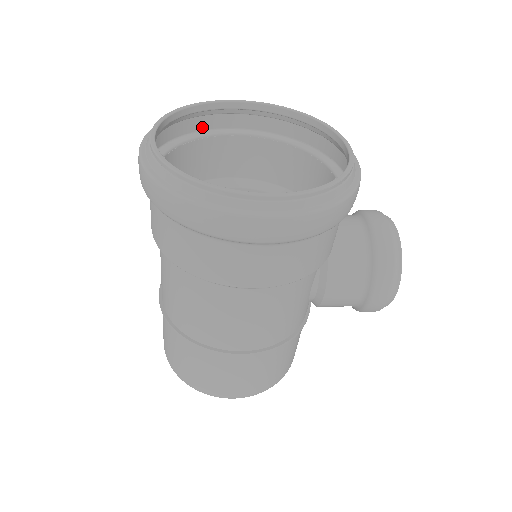
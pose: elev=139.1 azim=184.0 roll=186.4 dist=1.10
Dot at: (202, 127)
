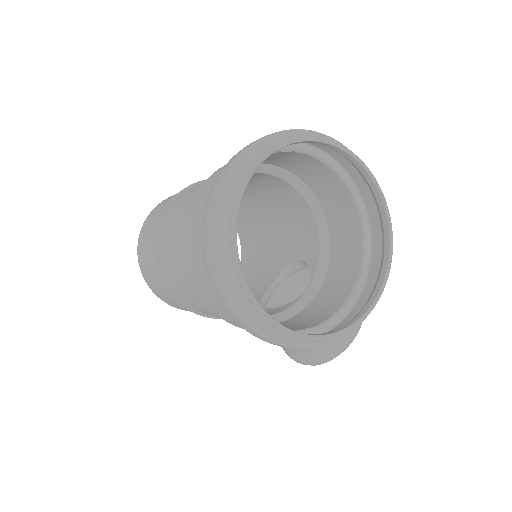
Dot at: (317, 145)
